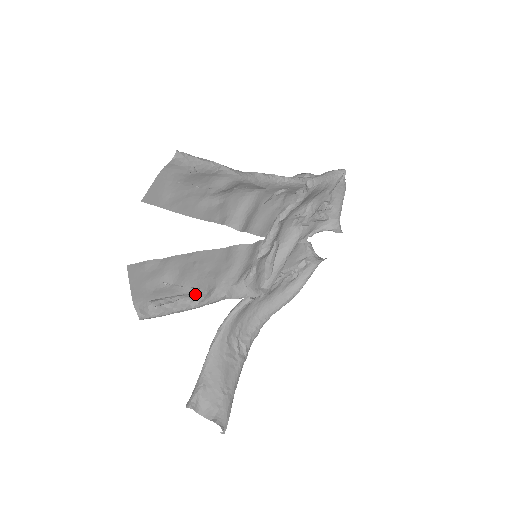
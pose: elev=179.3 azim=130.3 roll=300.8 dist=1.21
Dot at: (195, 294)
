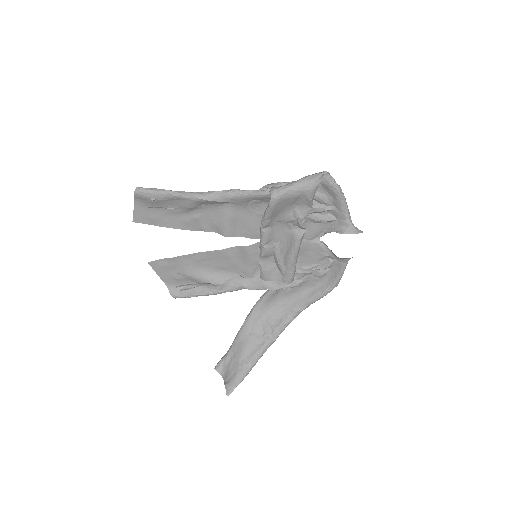
Dot at: (211, 284)
